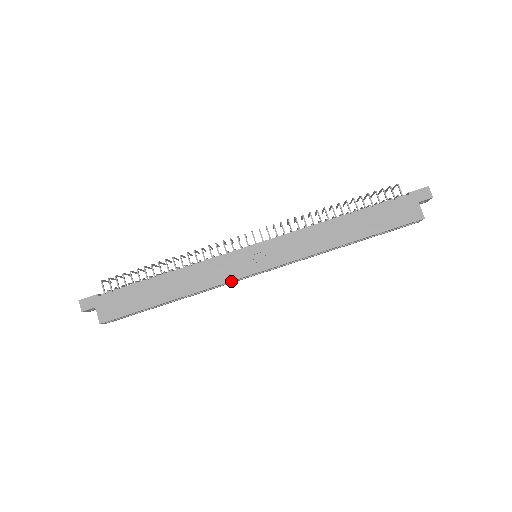
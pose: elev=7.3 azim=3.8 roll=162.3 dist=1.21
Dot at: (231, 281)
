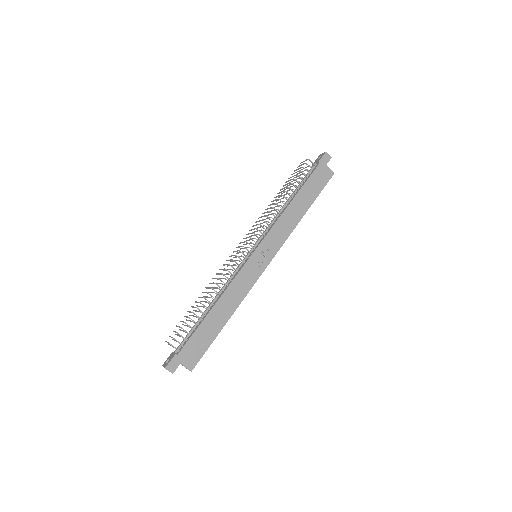
Dot at: (255, 282)
